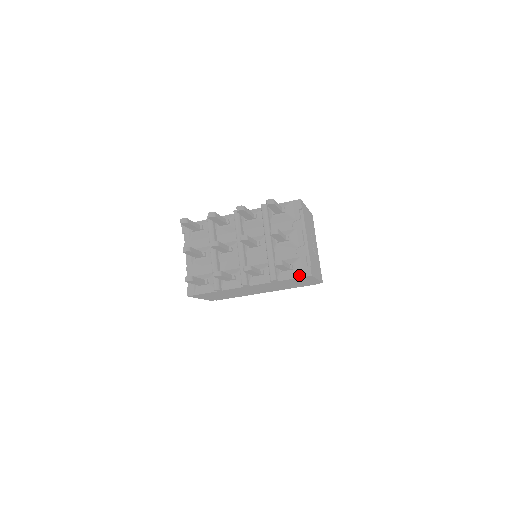
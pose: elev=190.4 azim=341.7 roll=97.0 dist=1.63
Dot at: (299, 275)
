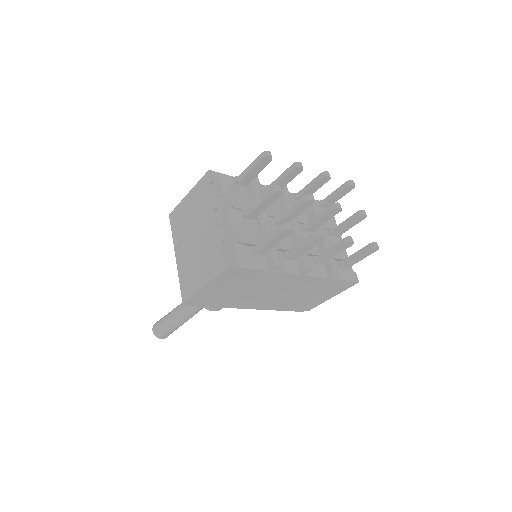
Dot at: (351, 278)
